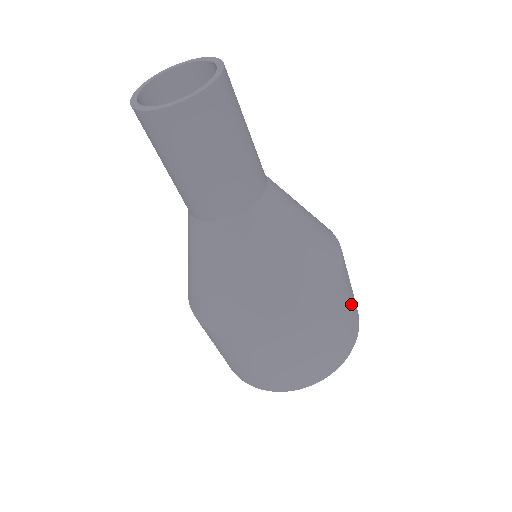
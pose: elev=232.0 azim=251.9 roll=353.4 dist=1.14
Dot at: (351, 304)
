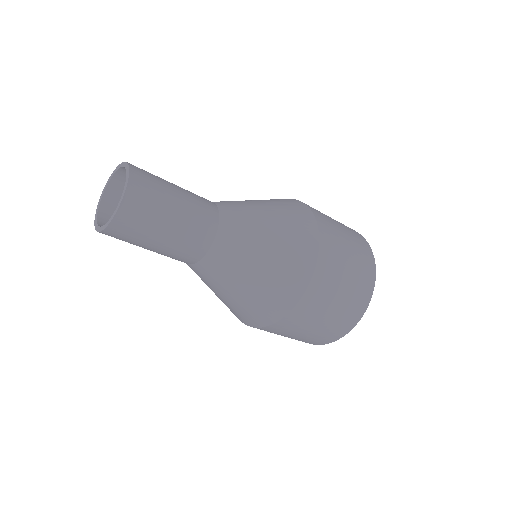
Dot at: (345, 288)
